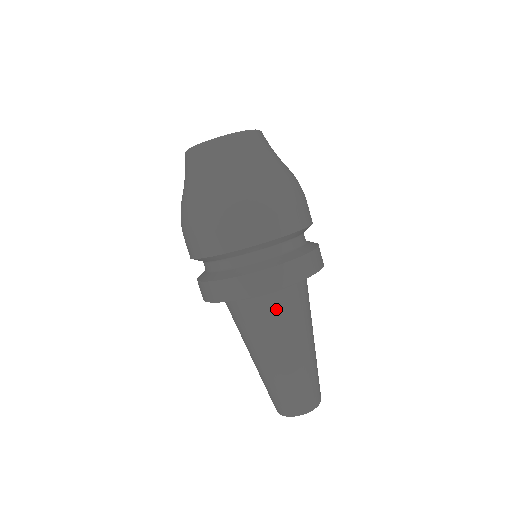
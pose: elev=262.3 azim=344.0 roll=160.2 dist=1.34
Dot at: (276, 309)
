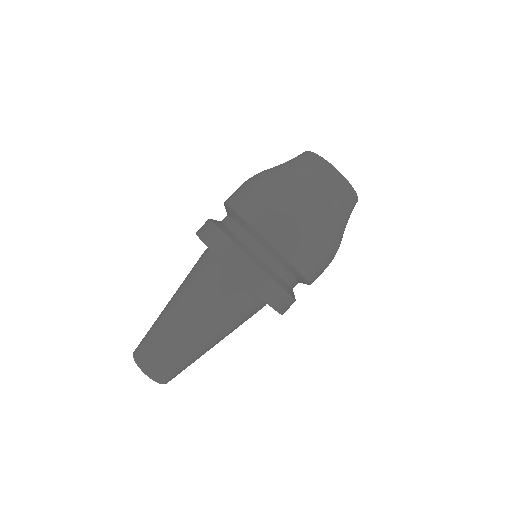
Dot at: (222, 291)
